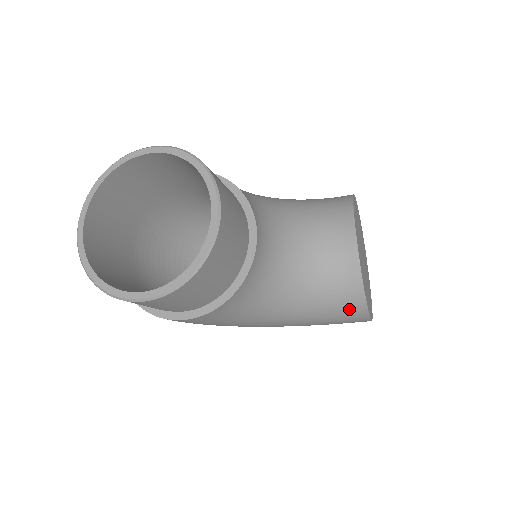
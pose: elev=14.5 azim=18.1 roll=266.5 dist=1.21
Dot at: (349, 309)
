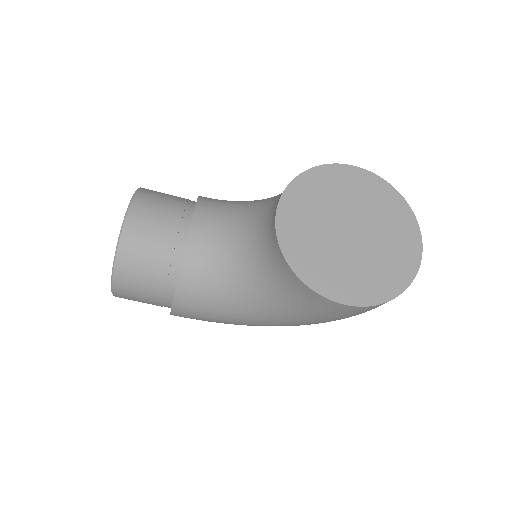
Dot at: (299, 291)
